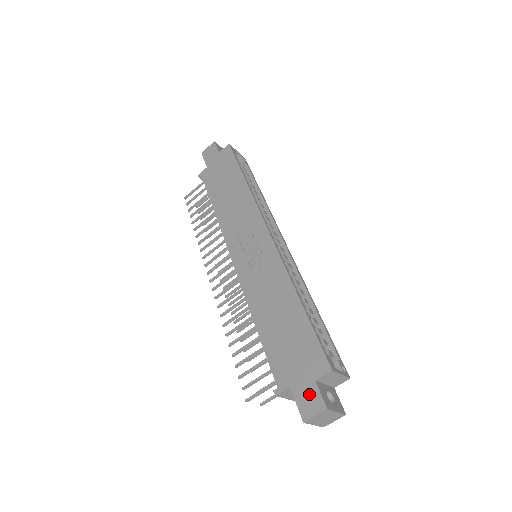
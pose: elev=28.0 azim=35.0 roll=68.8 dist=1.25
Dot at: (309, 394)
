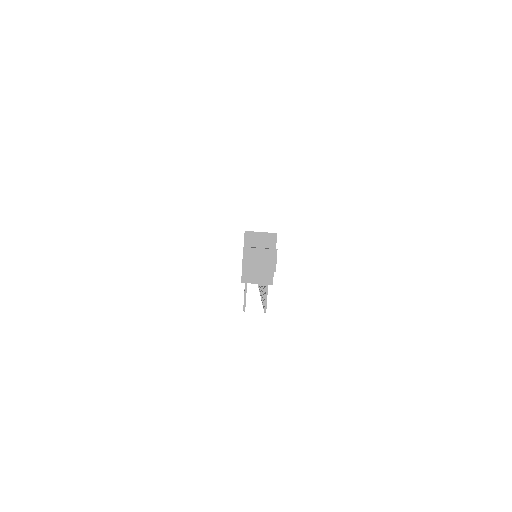
Dot at: occluded
